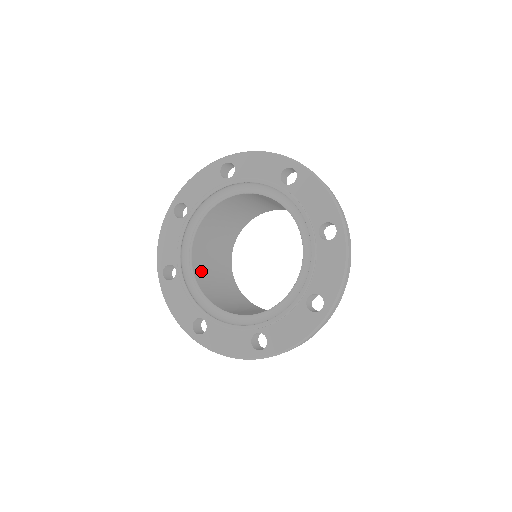
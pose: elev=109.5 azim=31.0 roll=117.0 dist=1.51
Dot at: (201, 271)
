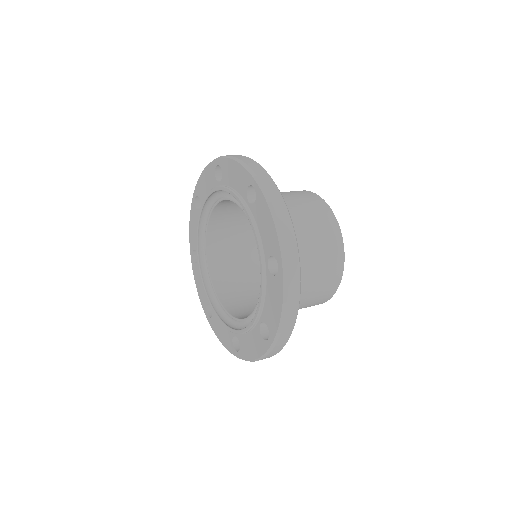
Dot at: (220, 258)
